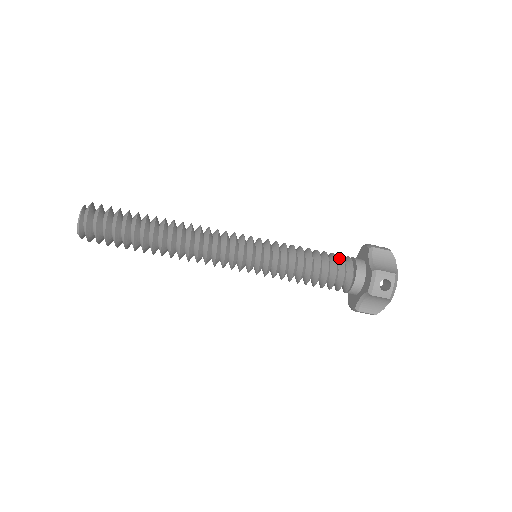
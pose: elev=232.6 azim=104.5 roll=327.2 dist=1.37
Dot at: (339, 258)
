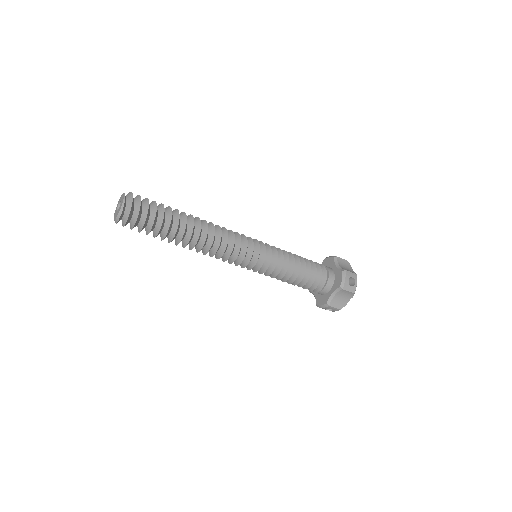
Dot at: occluded
